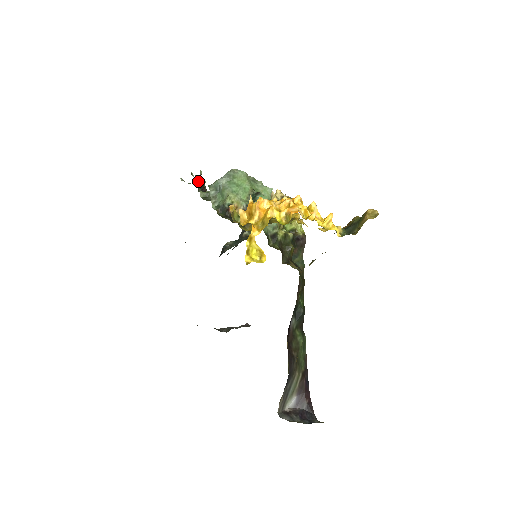
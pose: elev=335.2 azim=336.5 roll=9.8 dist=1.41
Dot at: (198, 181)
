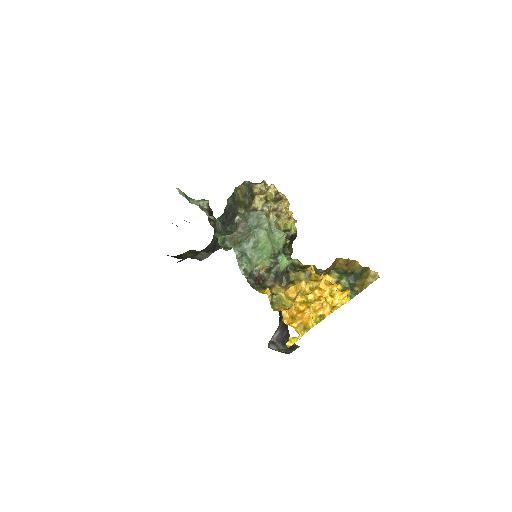
Dot at: (208, 214)
